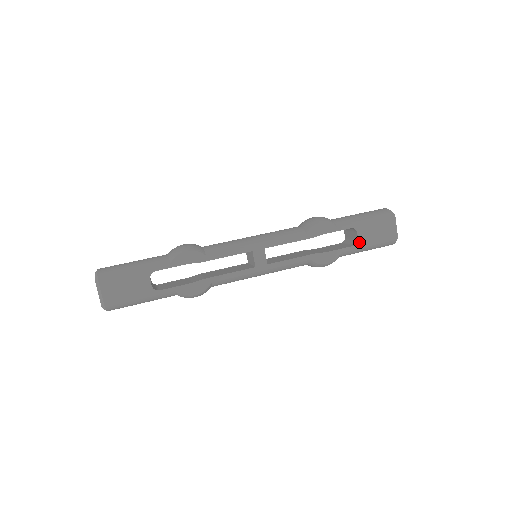
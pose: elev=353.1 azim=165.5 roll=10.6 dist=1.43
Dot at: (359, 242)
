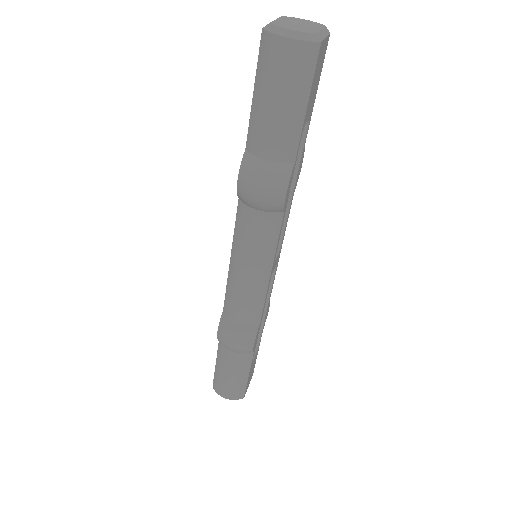
Dot at: (310, 116)
